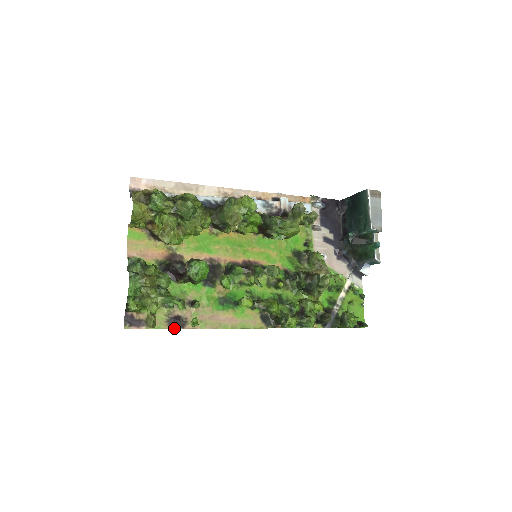
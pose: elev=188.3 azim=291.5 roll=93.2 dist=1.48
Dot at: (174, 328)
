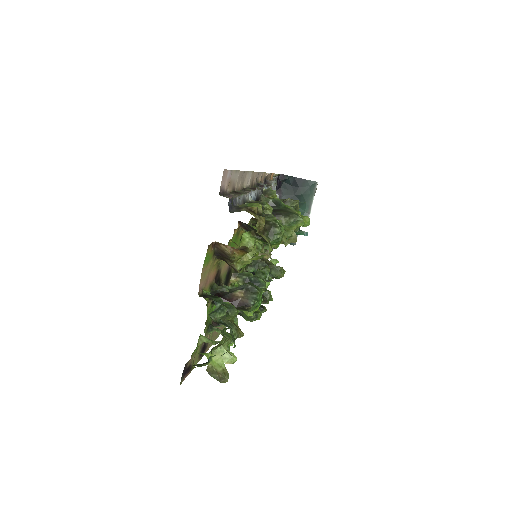
Dot at: (201, 358)
